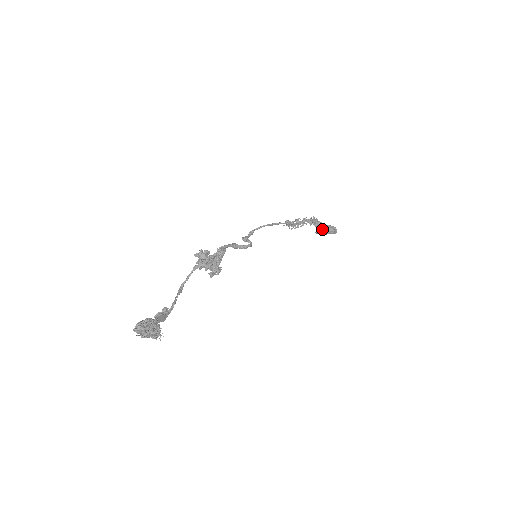
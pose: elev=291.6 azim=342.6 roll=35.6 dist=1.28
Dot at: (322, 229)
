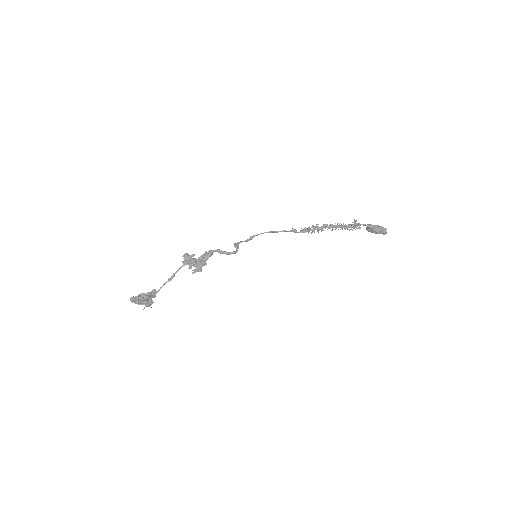
Dot at: (369, 228)
